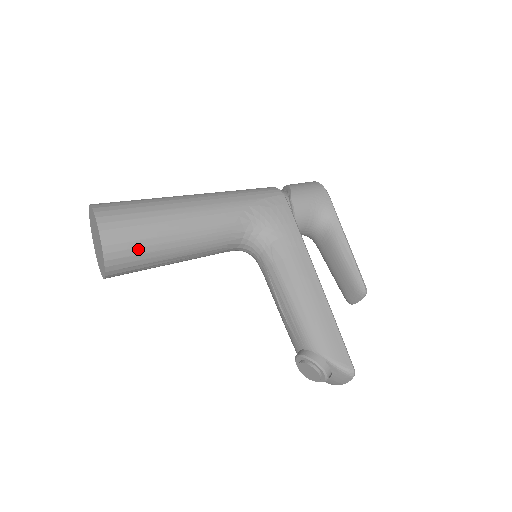
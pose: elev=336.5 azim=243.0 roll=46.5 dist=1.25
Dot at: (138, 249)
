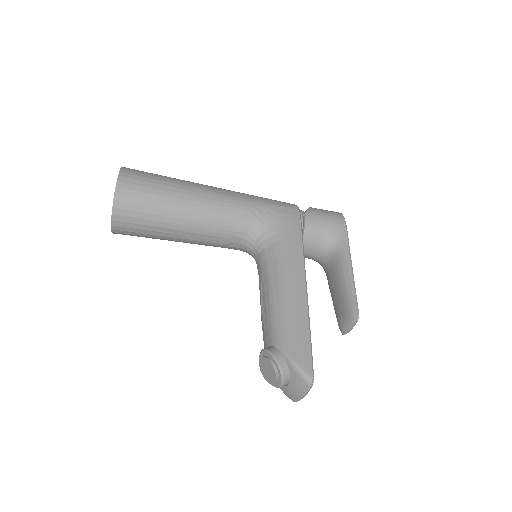
Dot at: (145, 207)
